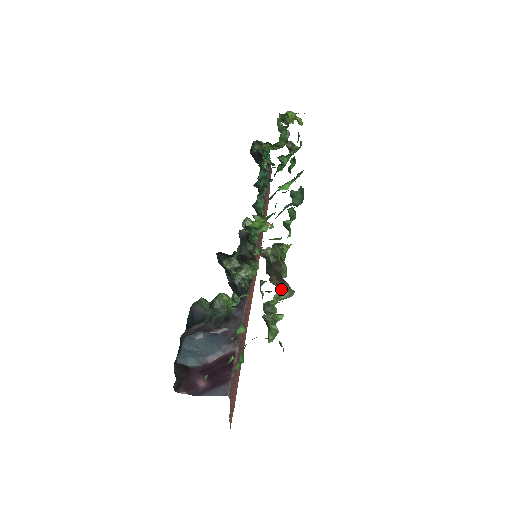
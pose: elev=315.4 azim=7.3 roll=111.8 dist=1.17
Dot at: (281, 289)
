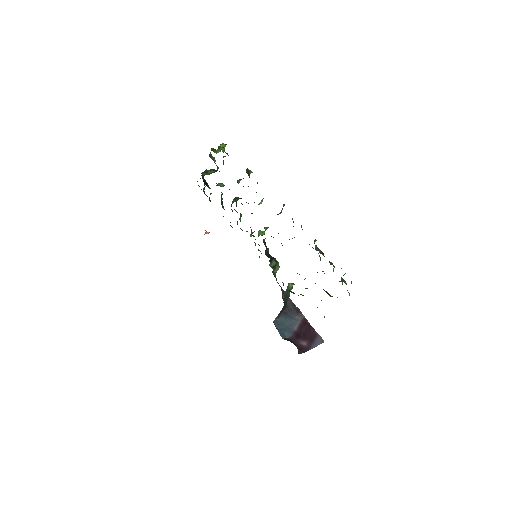
Dot at: (334, 267)
